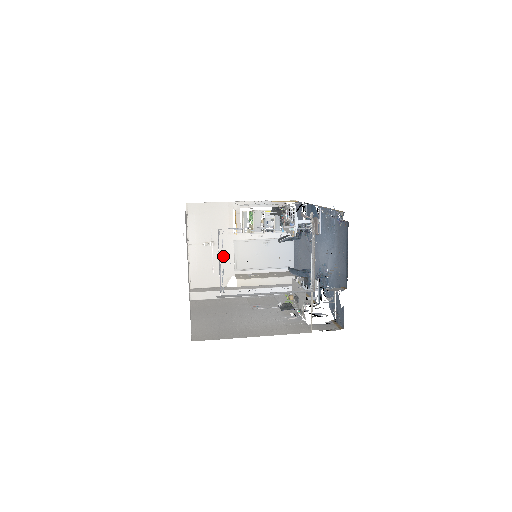
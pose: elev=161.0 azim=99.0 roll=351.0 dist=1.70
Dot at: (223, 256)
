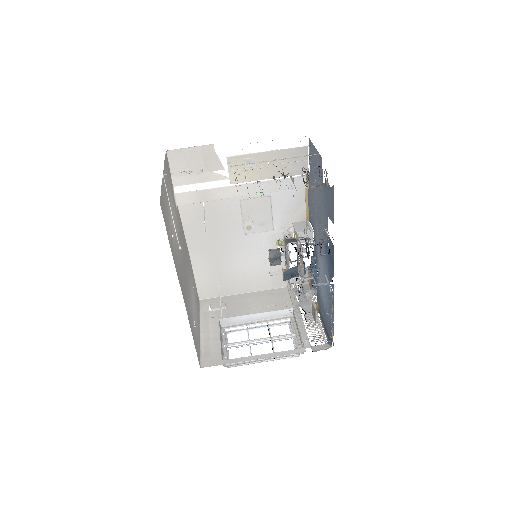
Dot at: occluded
